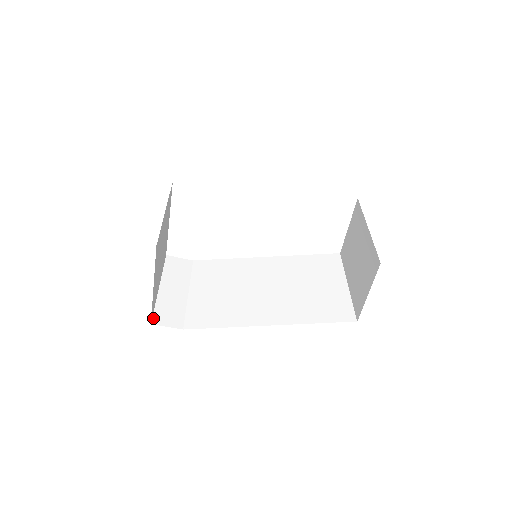
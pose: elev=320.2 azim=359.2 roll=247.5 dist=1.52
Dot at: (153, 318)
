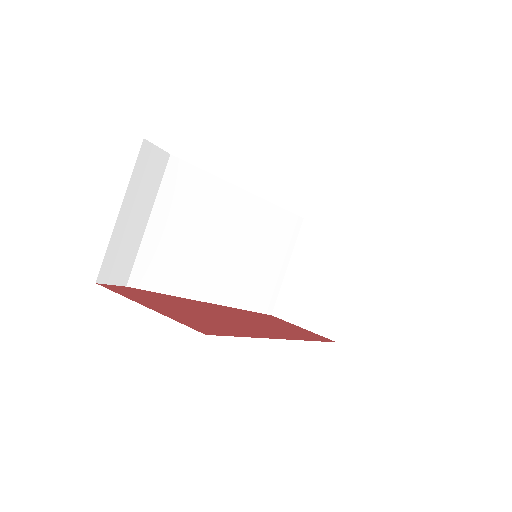
Dot at: (100, 273)
